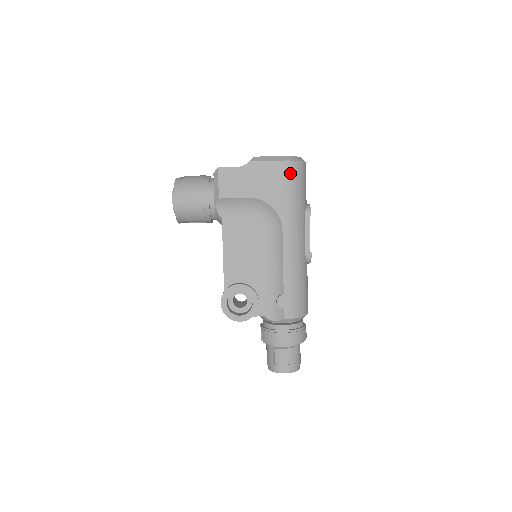
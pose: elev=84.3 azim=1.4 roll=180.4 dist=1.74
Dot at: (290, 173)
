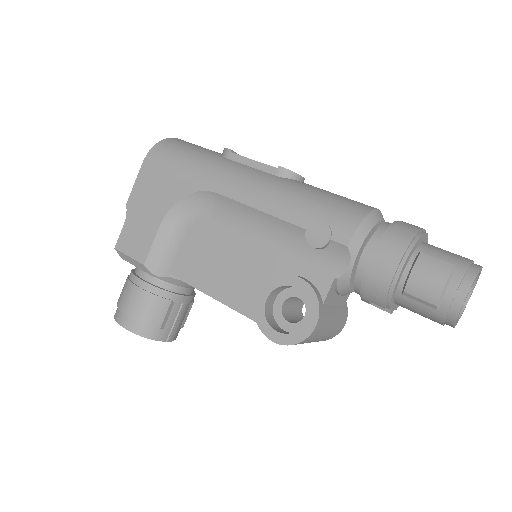
Dot at: (161, 157)
